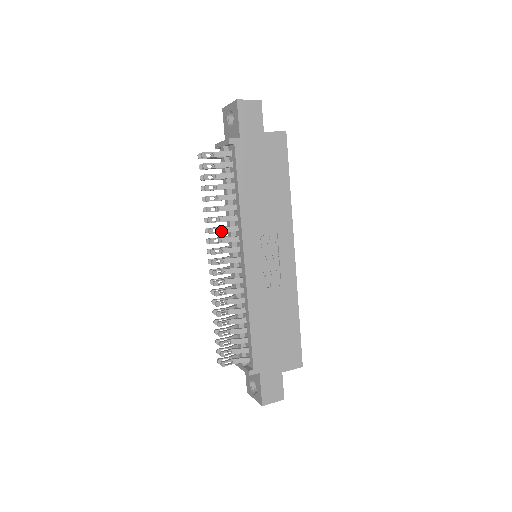
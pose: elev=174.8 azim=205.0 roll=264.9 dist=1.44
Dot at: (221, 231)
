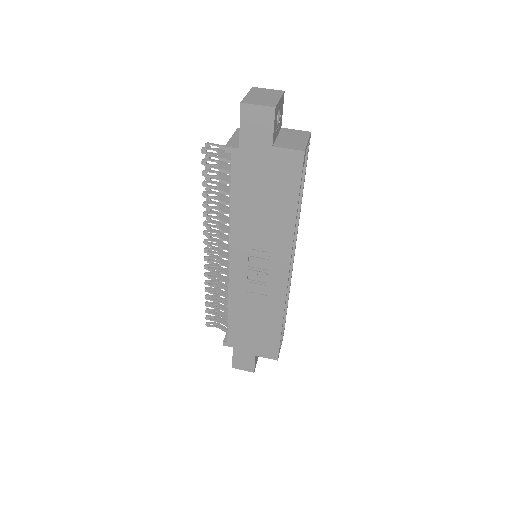
Dot at: (217, 226)
